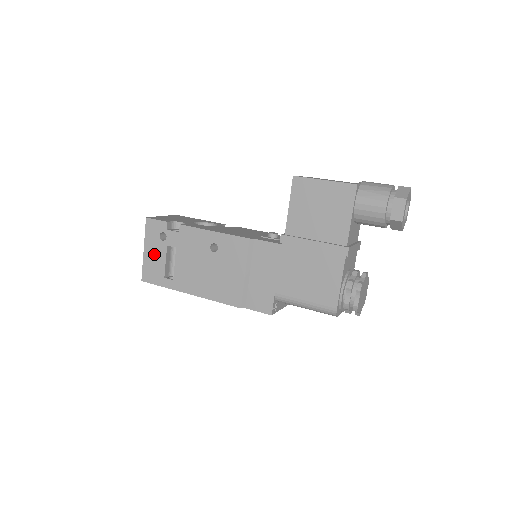
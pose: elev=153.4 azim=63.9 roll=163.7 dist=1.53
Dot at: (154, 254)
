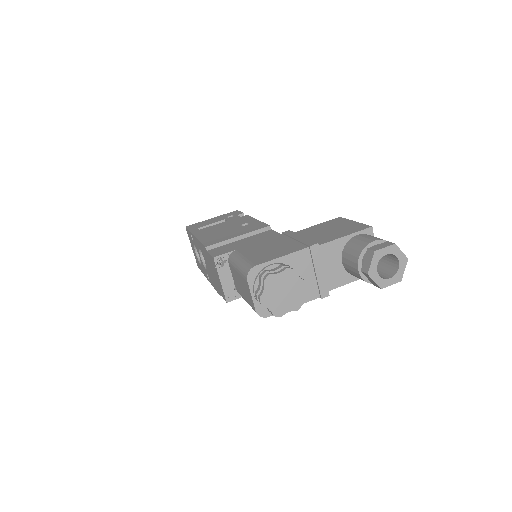
Dot at: (213, 220)
